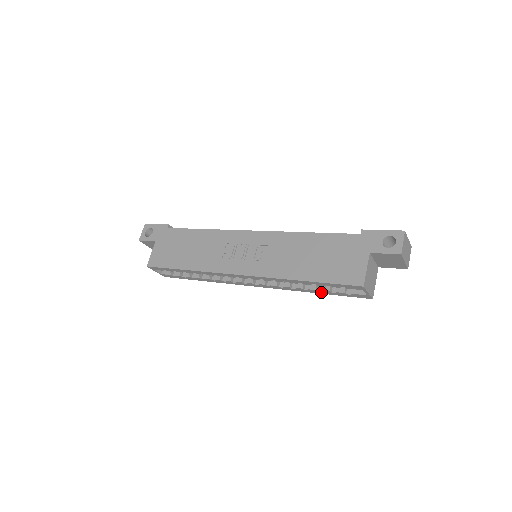
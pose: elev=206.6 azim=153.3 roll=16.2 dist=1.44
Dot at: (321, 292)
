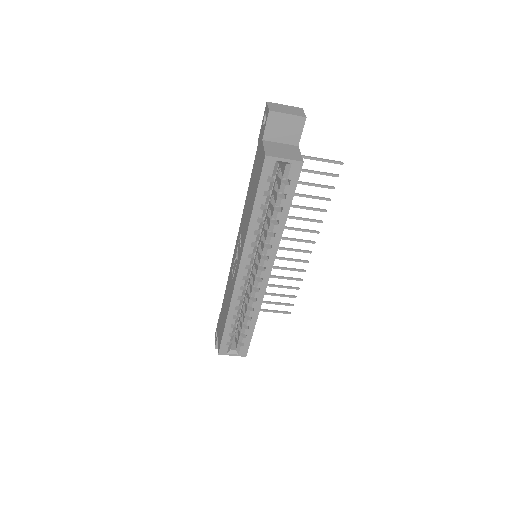
Dot at: (285, 210)
